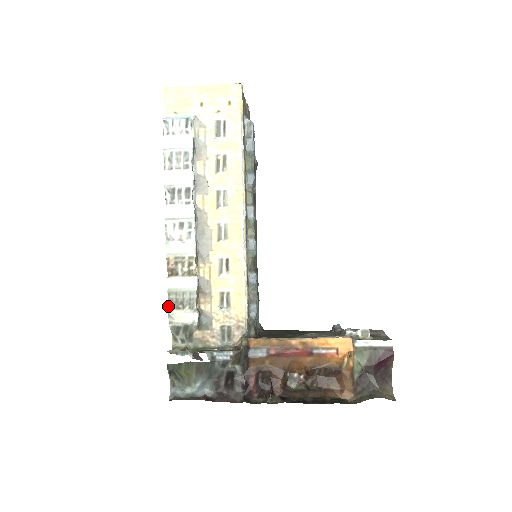
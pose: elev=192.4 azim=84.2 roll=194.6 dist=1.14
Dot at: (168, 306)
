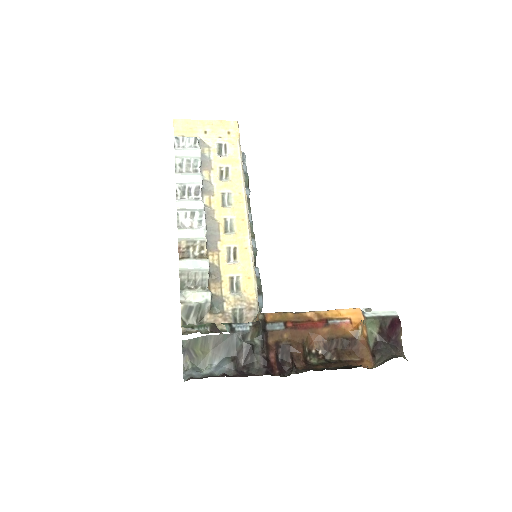
Dot at: occluded
